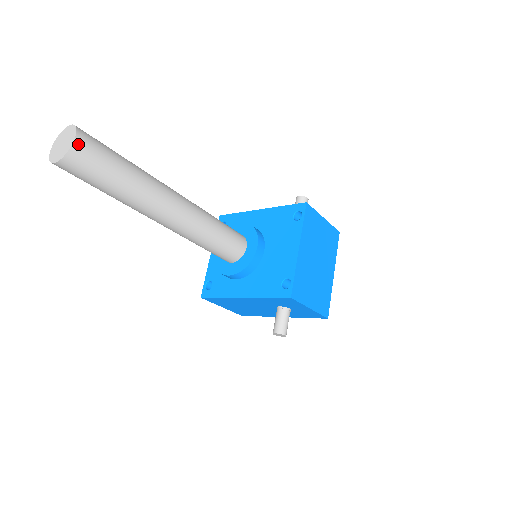
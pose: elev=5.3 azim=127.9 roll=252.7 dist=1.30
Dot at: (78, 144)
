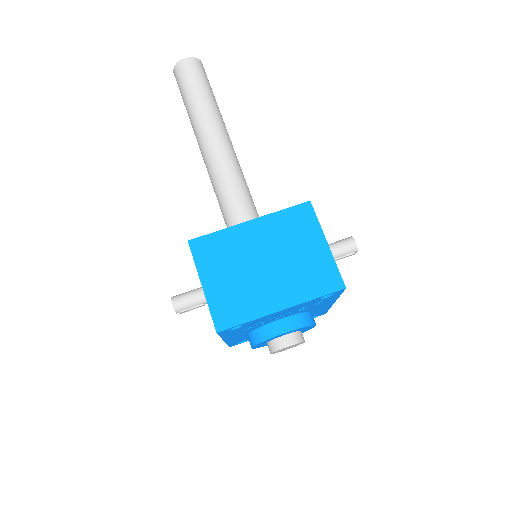
Dot at: (185, 61)
